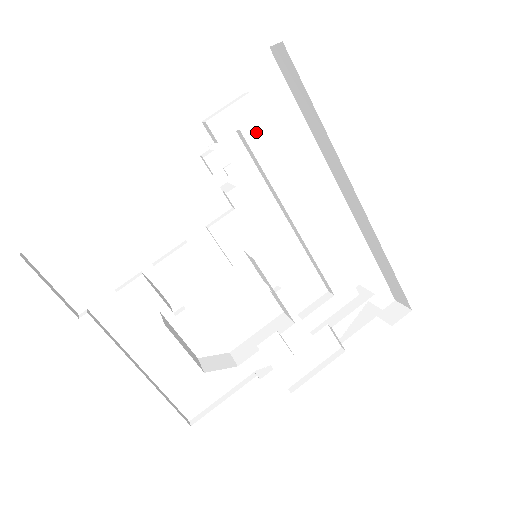
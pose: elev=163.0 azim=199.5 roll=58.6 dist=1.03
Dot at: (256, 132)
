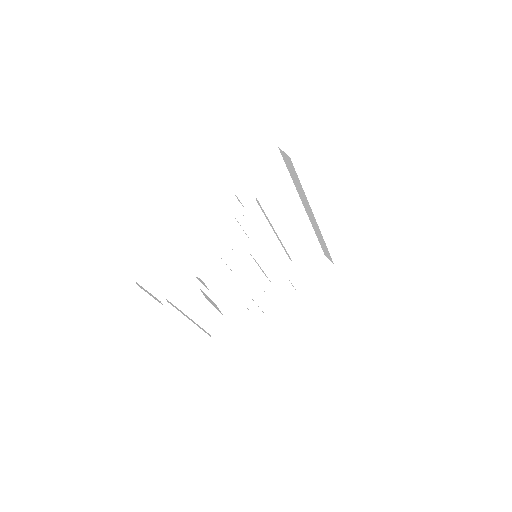
Dot at: (265, 197)
